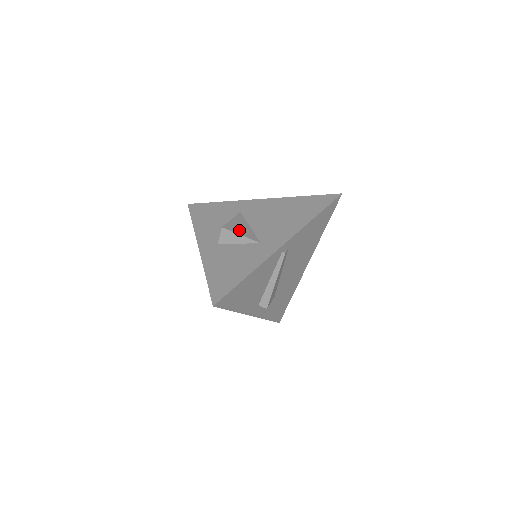
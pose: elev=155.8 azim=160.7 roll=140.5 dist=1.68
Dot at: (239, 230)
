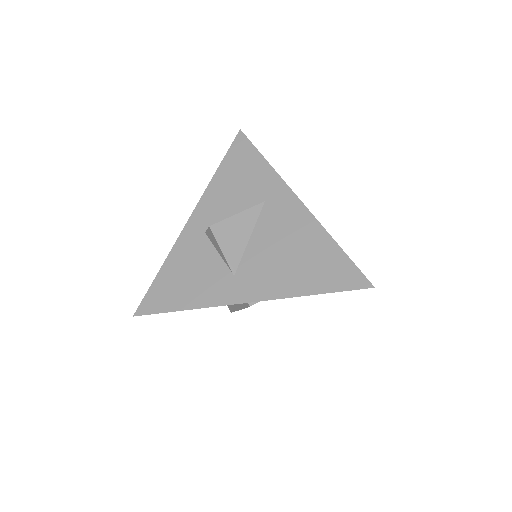
Dot at: (227, 240)
